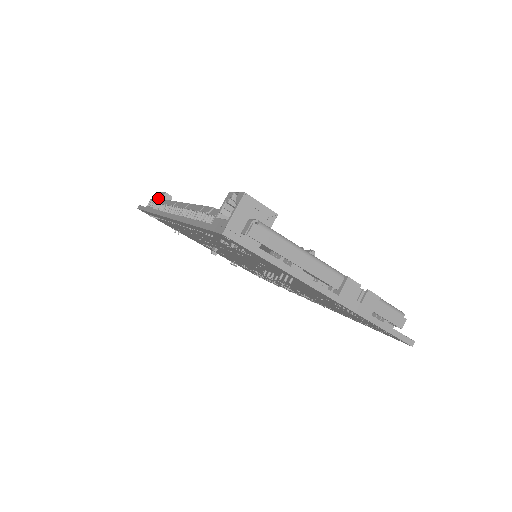
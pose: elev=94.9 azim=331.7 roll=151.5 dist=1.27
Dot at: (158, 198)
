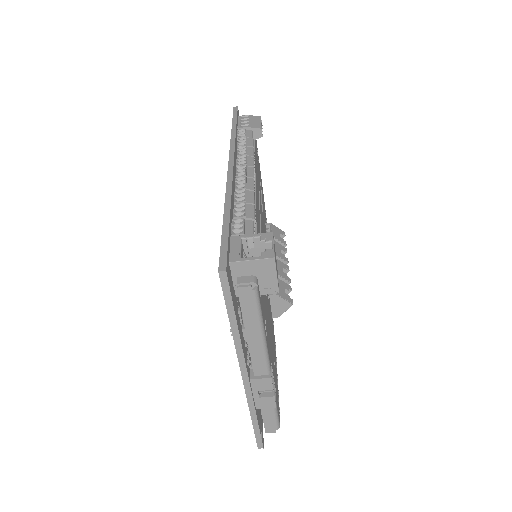
Dot at: (252, 125)
